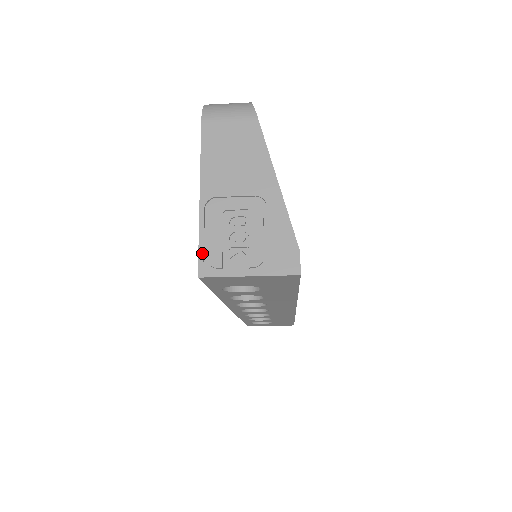
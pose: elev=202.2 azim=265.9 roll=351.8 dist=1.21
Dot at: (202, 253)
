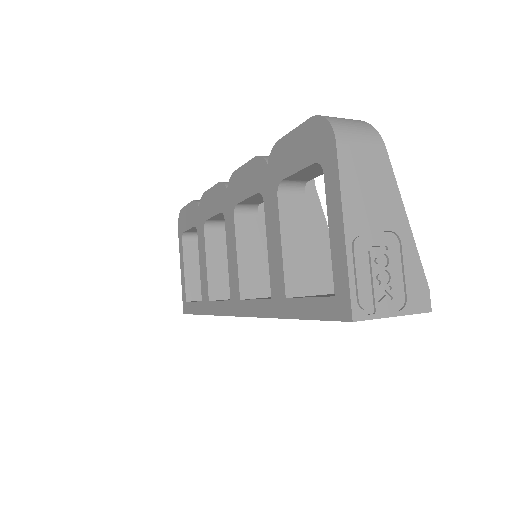
Dot at: (354, 295)
